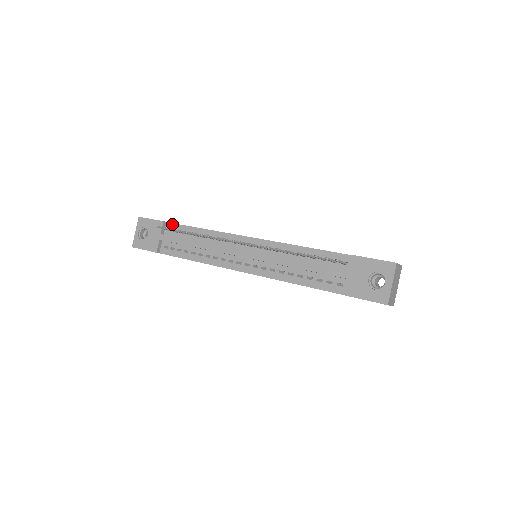
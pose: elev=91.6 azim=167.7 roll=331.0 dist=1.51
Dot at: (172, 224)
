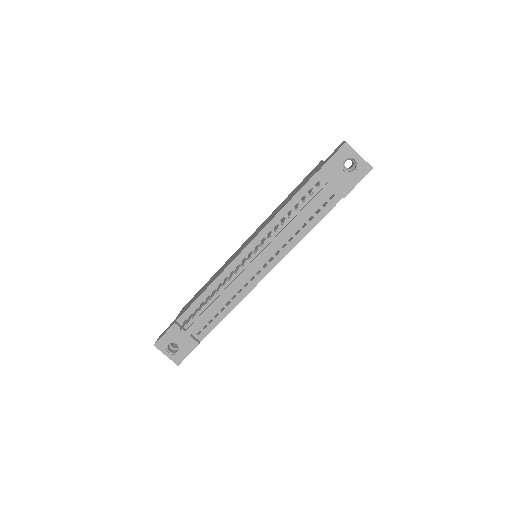
Dot at: (182, 316)
